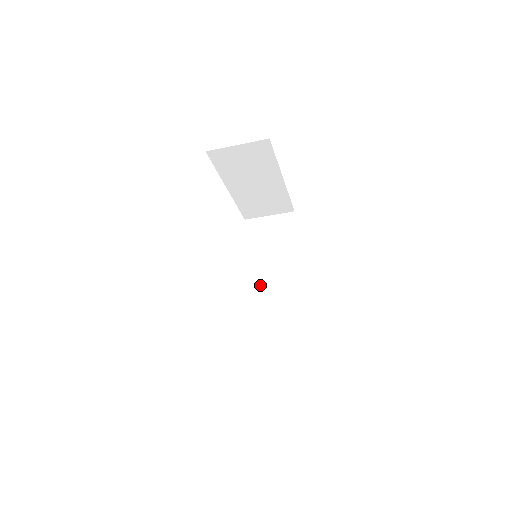
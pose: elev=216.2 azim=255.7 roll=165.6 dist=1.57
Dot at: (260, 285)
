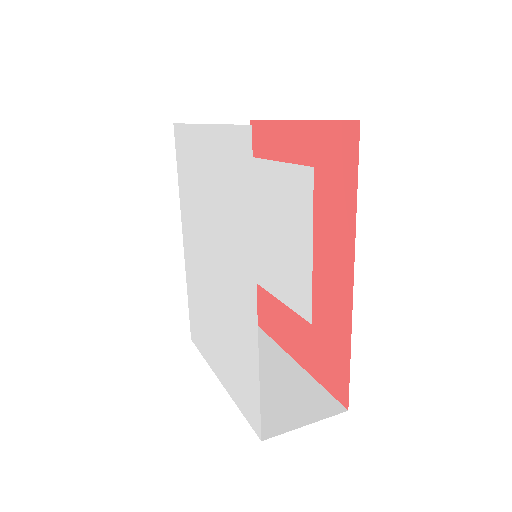
Dot at: occluded
